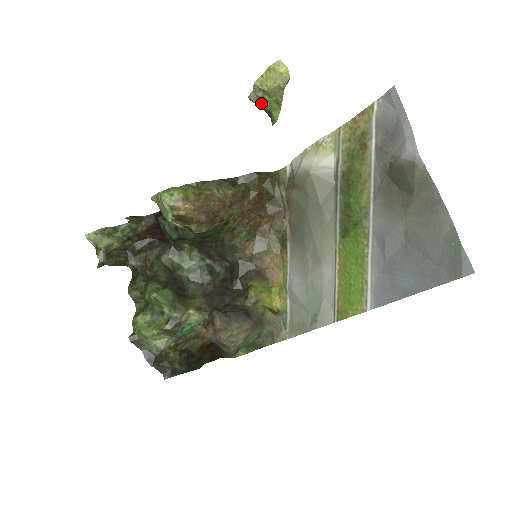
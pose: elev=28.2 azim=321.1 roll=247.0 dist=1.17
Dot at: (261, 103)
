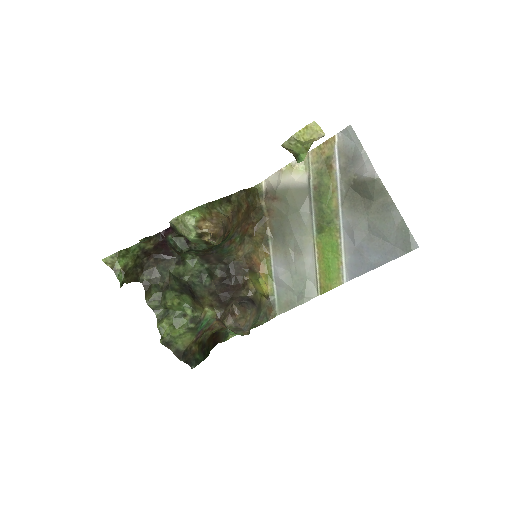
Dot at: (292, 148)
